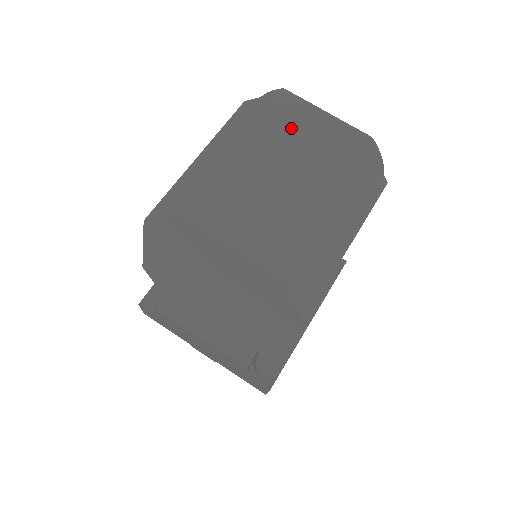
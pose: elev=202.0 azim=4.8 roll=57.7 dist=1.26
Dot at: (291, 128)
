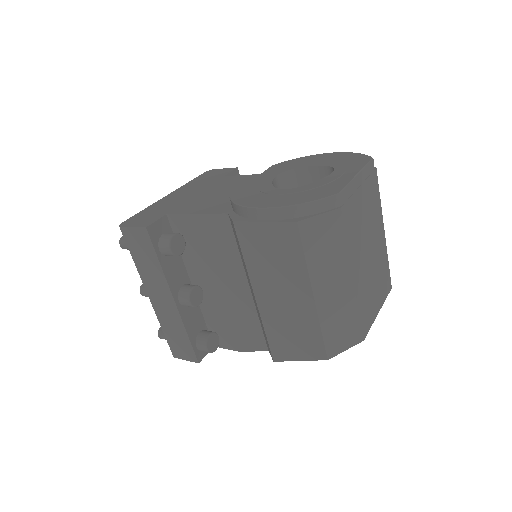
Dot at: (357, 216)
